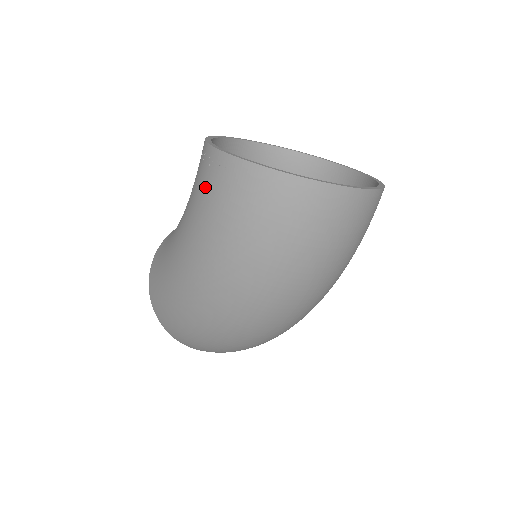
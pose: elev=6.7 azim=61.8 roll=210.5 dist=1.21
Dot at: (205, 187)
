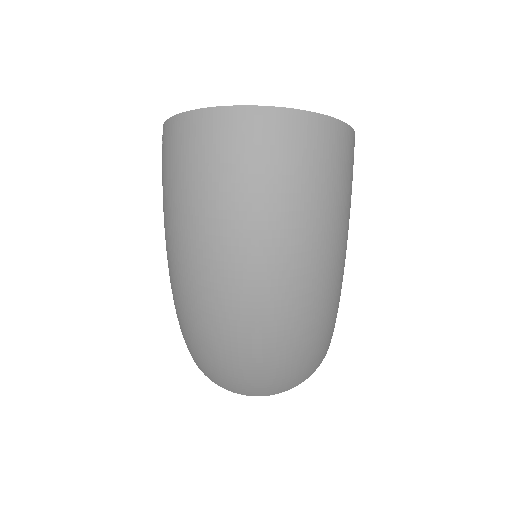
Dot at: occluded
